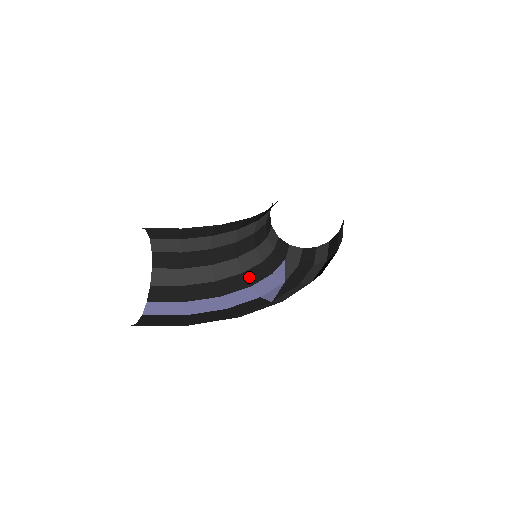
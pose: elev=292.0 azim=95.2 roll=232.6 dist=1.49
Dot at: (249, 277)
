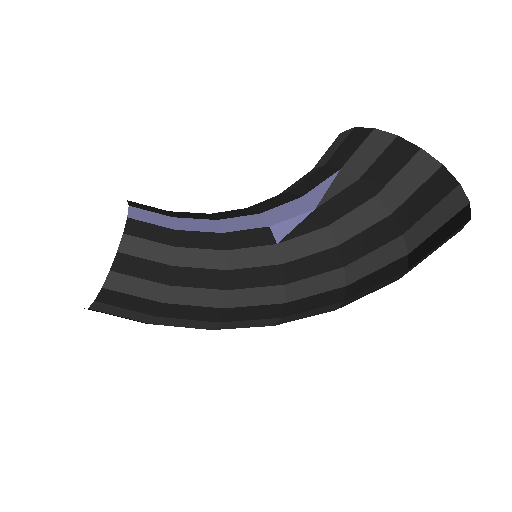
Dot at: (261, 208)
